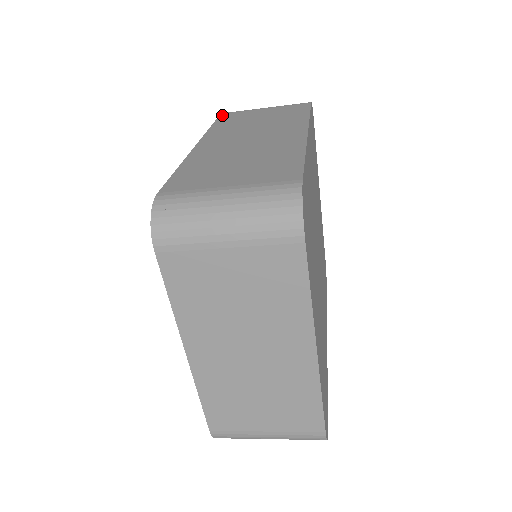
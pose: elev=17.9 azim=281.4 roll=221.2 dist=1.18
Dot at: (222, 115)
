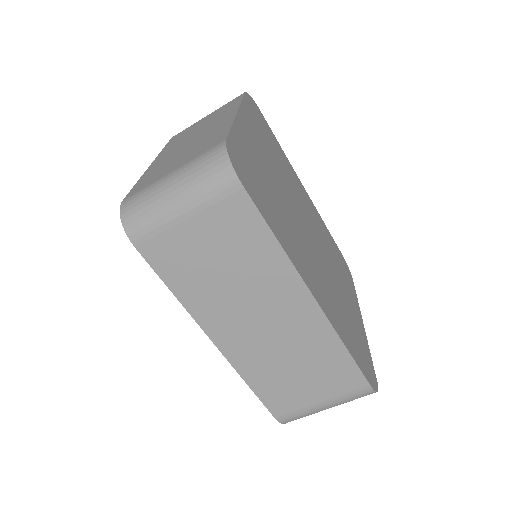
Dot at: occluded
